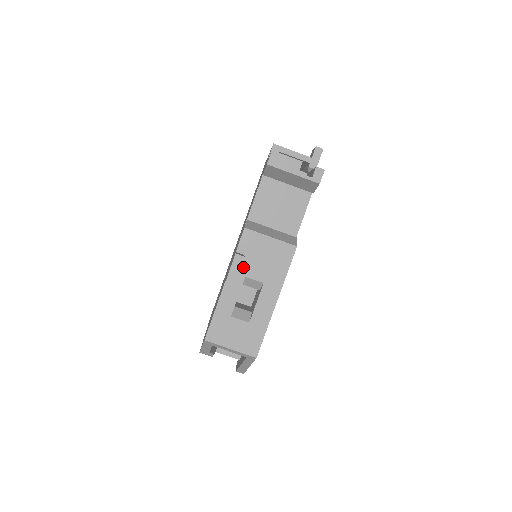
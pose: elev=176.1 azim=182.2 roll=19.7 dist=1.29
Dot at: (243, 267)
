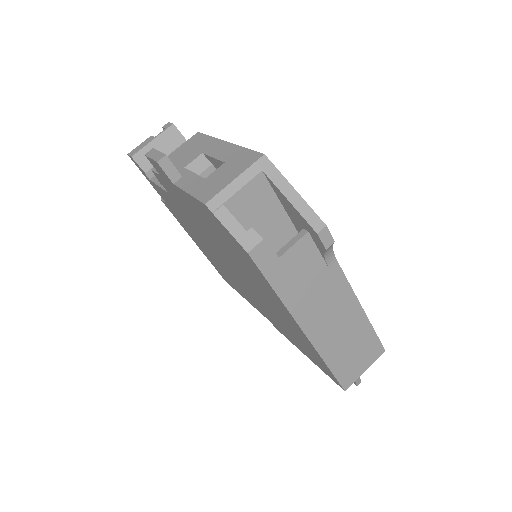
Dot at: occluded
